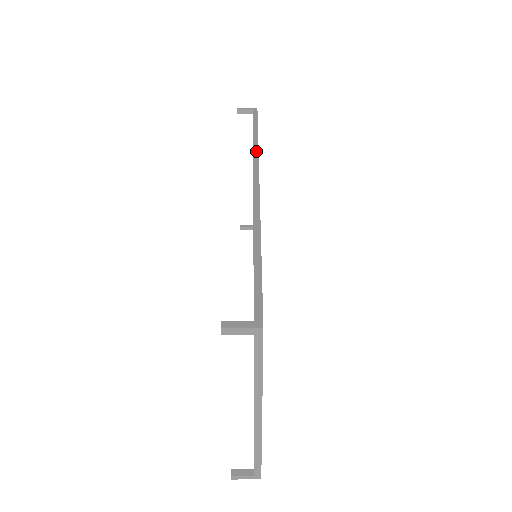
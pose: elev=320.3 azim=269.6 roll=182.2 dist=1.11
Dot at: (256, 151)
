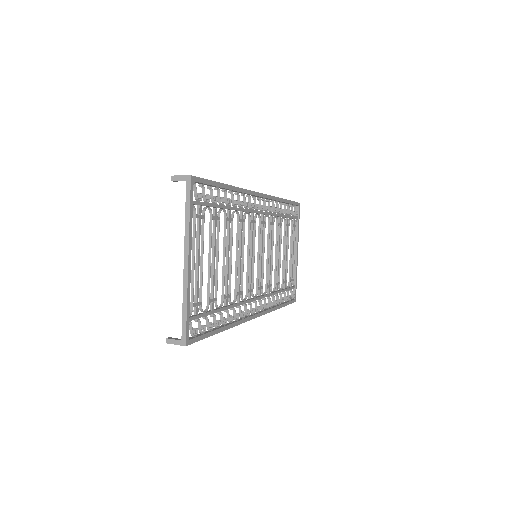
Dot at: (273, 196)
